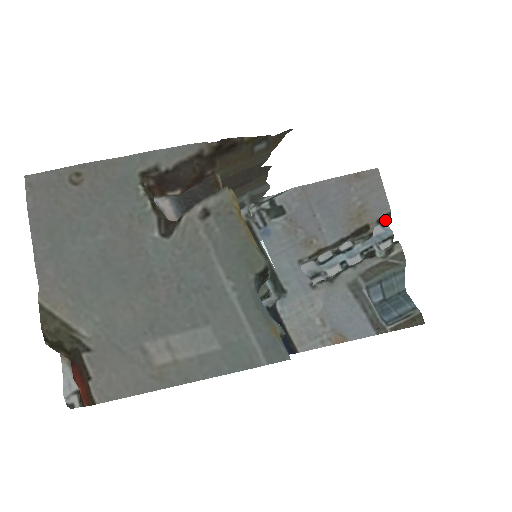
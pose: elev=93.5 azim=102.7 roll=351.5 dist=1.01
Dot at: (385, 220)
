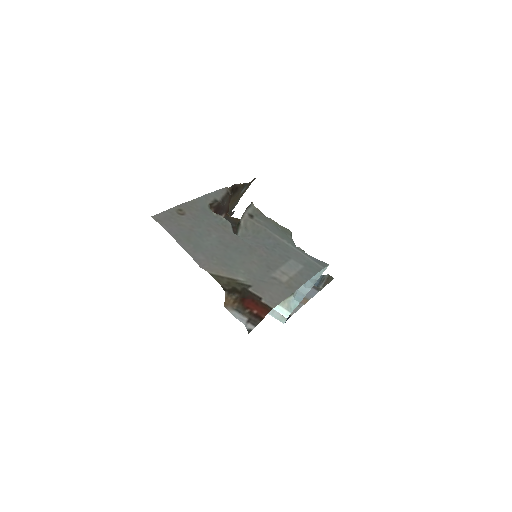
Dot at: occluded
